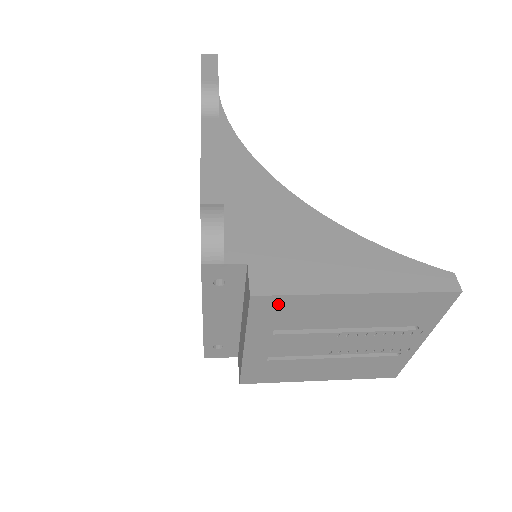
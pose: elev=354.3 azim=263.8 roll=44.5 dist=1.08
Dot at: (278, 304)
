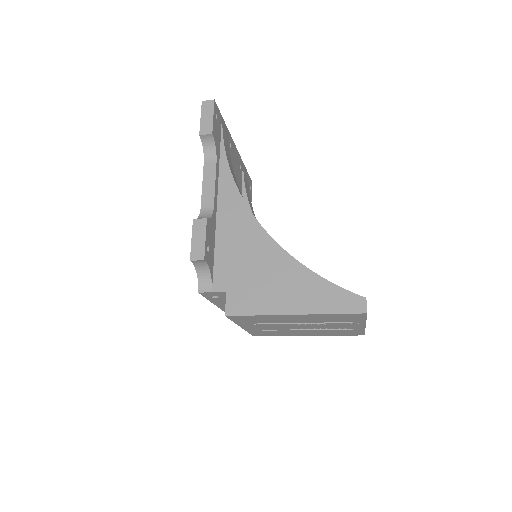
Dot at: (245, 317)
